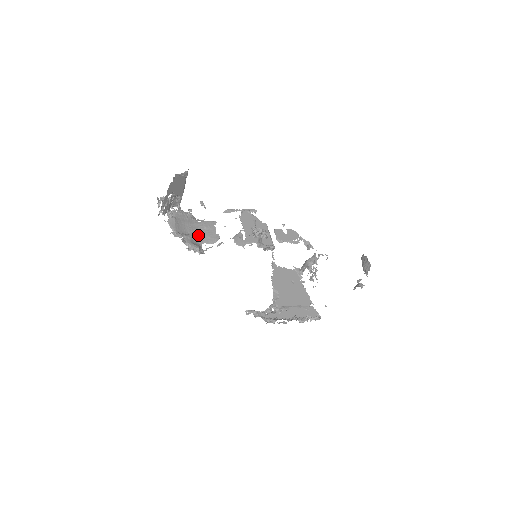
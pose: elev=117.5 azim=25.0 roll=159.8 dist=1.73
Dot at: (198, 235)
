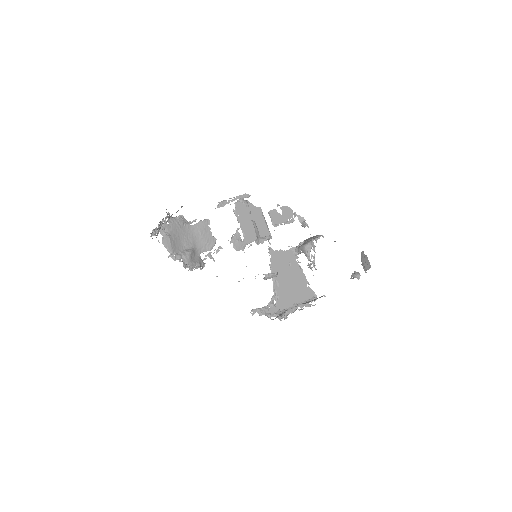
Dot at: (195, 245)
